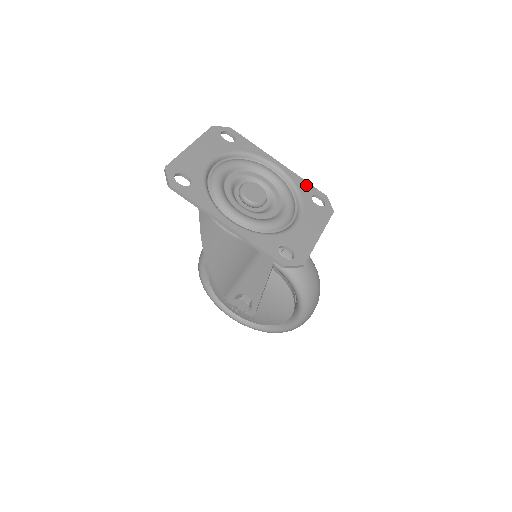
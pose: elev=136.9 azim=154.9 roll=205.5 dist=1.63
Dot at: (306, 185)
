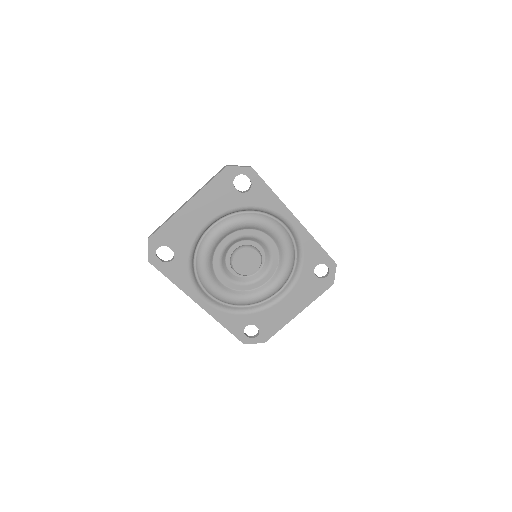
Dot at: (317, 251)
